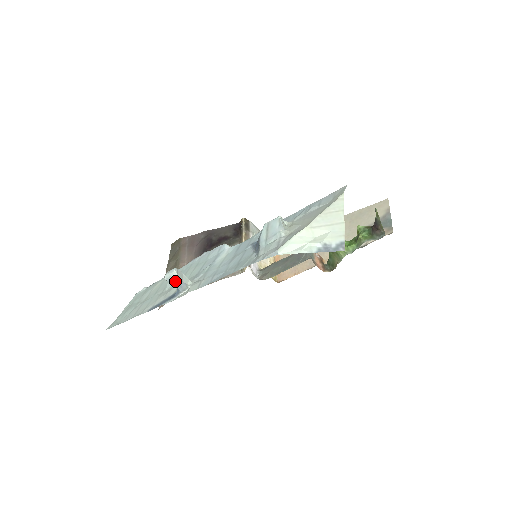
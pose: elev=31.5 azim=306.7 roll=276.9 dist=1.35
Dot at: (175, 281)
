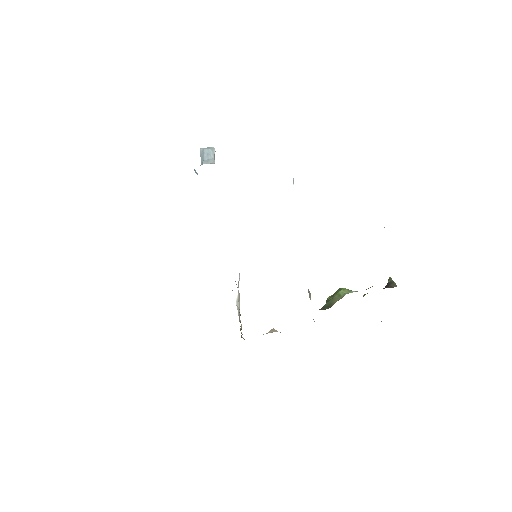
Dot at: (208, 152)
